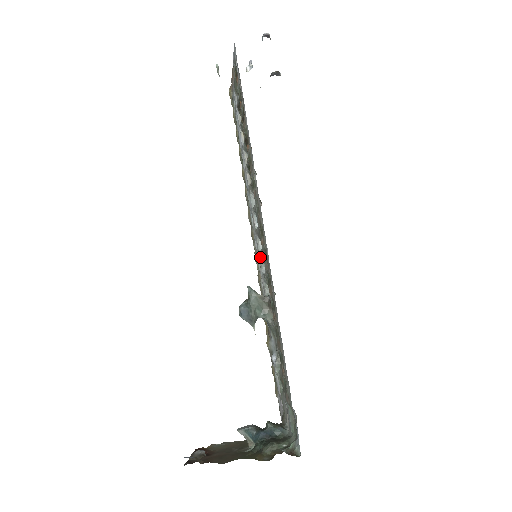
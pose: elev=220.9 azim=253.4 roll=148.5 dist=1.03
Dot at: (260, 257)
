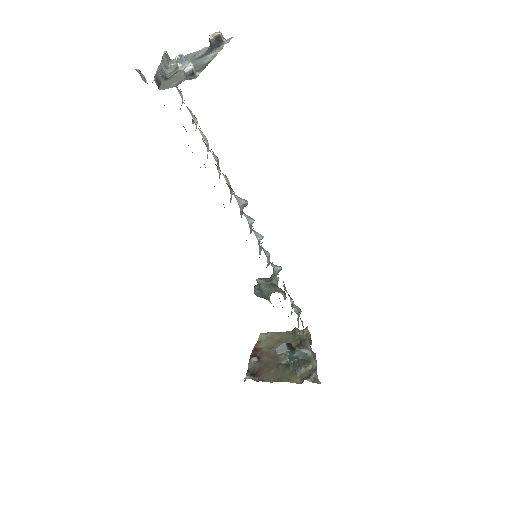
Dot at: occluded
